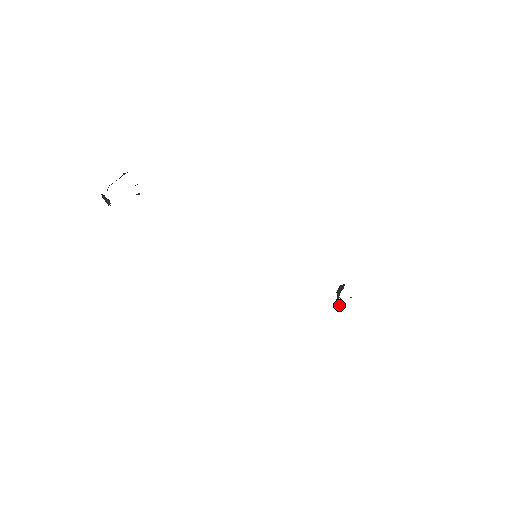
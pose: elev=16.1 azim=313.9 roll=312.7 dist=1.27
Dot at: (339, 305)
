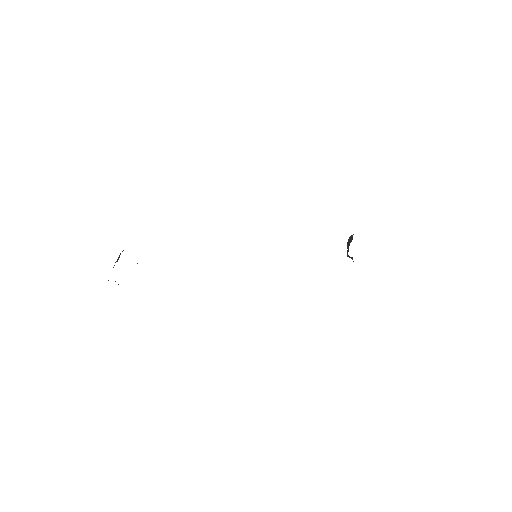
Dot at: (350, 257)
